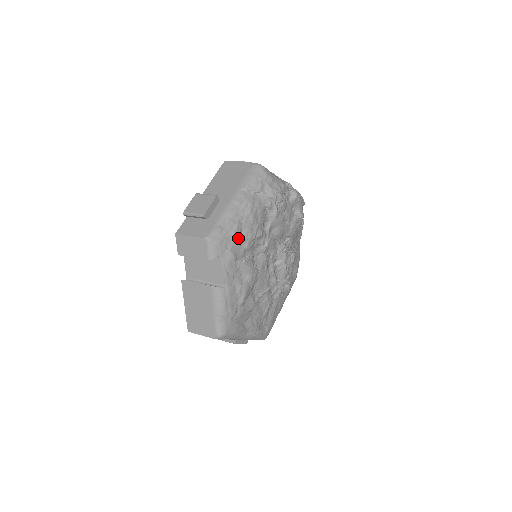
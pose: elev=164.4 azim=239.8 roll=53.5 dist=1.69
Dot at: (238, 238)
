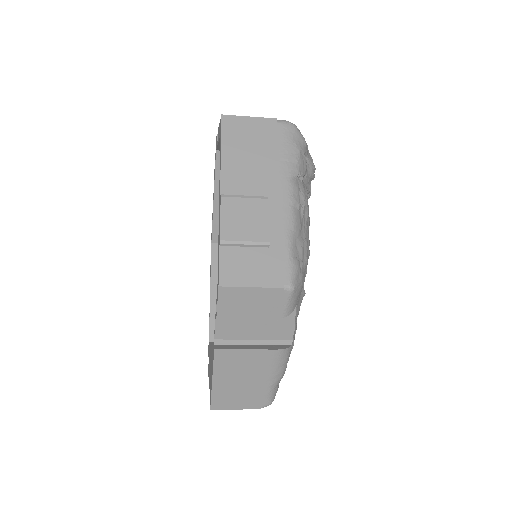
Dot at: (307, 264)
